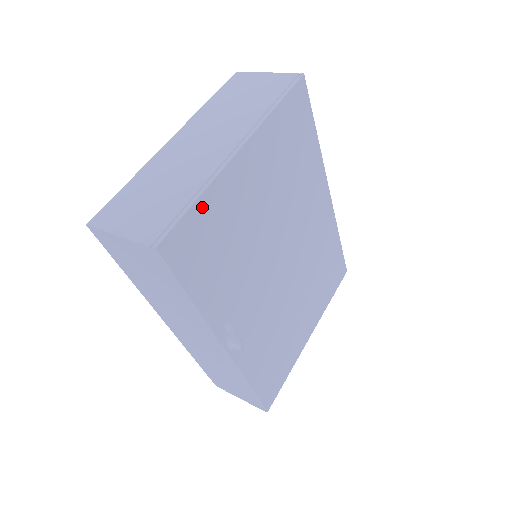
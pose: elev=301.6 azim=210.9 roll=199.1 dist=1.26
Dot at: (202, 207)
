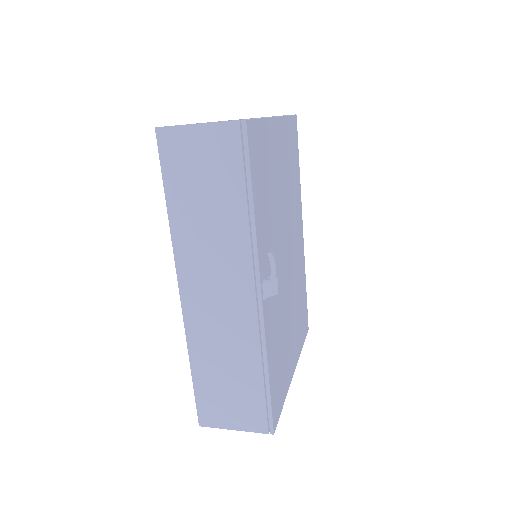
Dot at: (263, 129)
